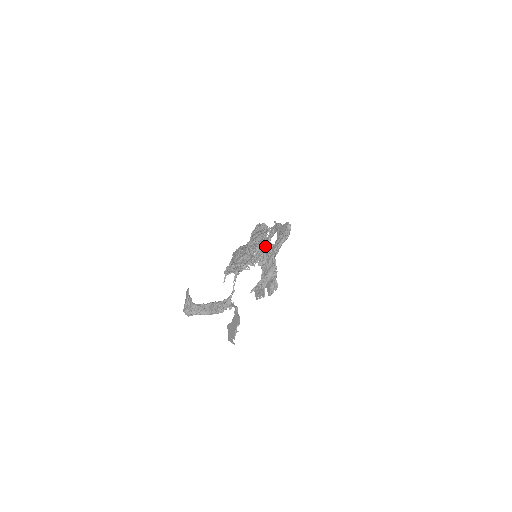
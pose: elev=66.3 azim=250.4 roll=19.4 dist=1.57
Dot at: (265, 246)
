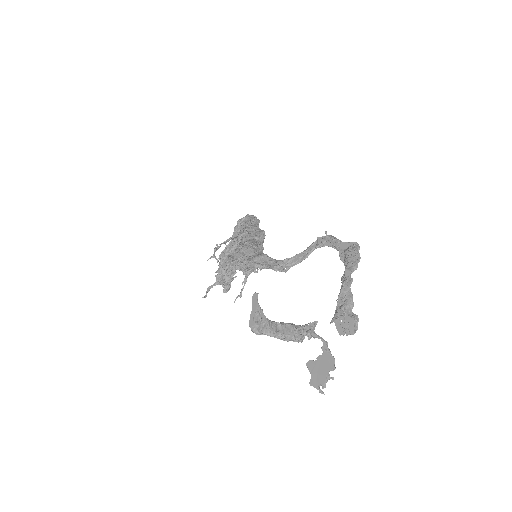
Dot at: (302, 256)
